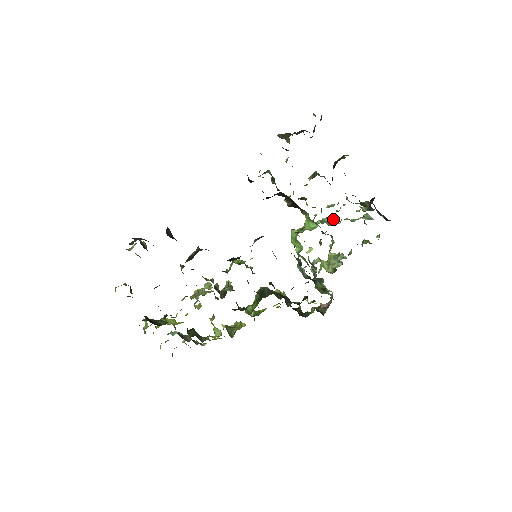
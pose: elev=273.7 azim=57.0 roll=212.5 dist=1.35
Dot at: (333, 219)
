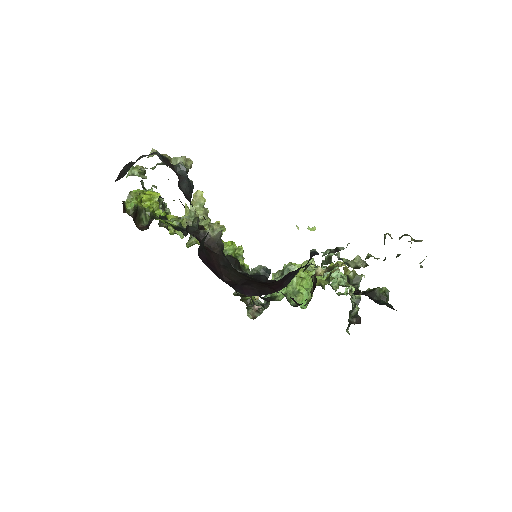
Dot at: (333, 281)
